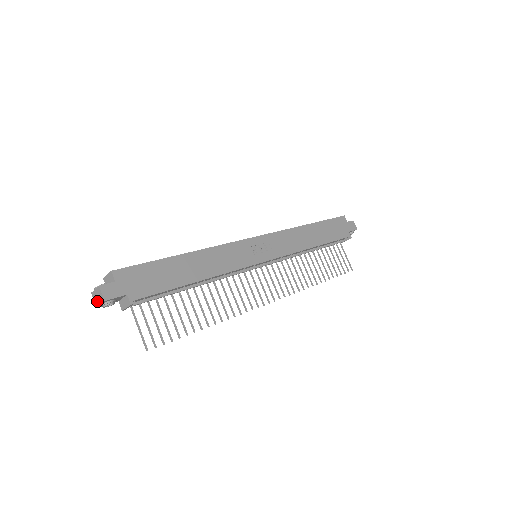
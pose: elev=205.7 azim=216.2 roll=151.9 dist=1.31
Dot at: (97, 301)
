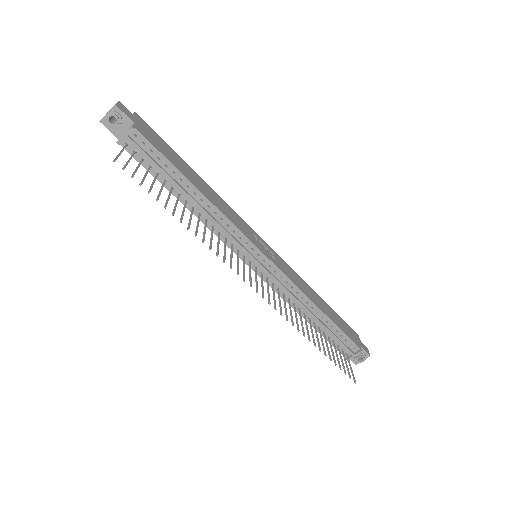
Dot at: (105, 115)
